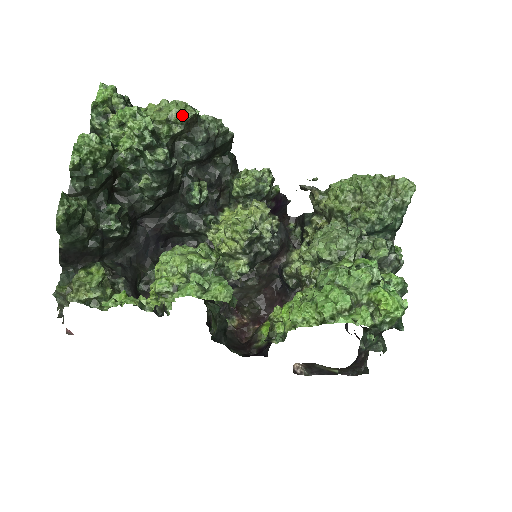
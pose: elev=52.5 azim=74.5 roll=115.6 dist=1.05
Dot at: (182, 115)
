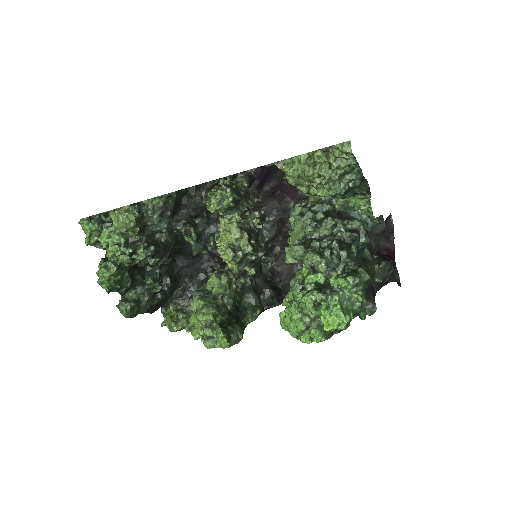
Dot at: (130, 224)
